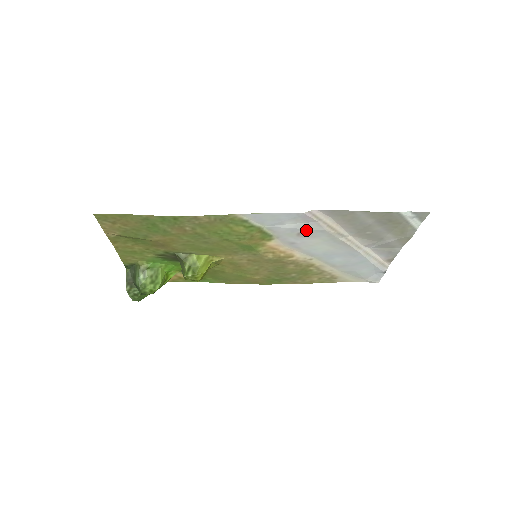
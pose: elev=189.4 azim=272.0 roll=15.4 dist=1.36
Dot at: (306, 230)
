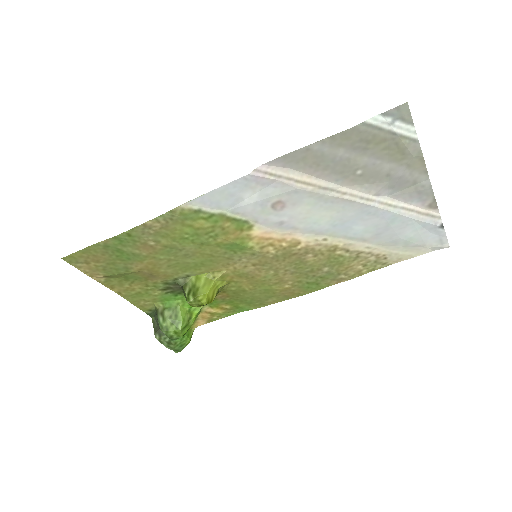
Dot at: (276, 198)
